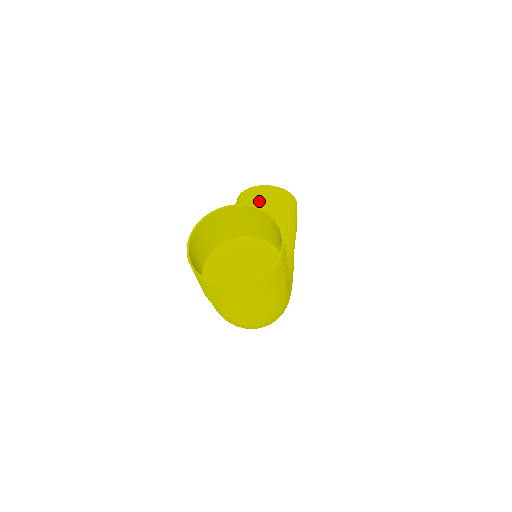
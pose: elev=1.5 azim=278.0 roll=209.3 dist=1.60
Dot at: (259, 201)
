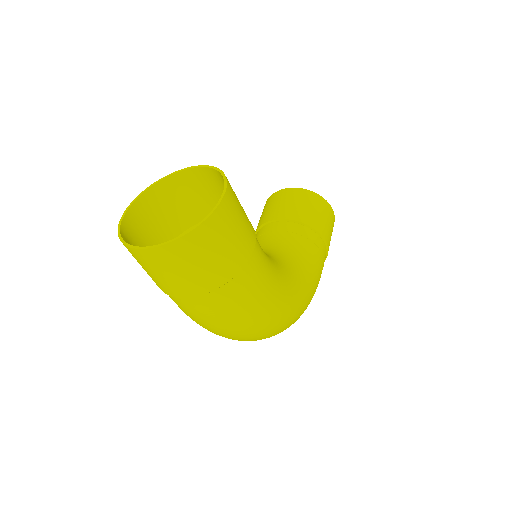
Dot at: (279, 204)
